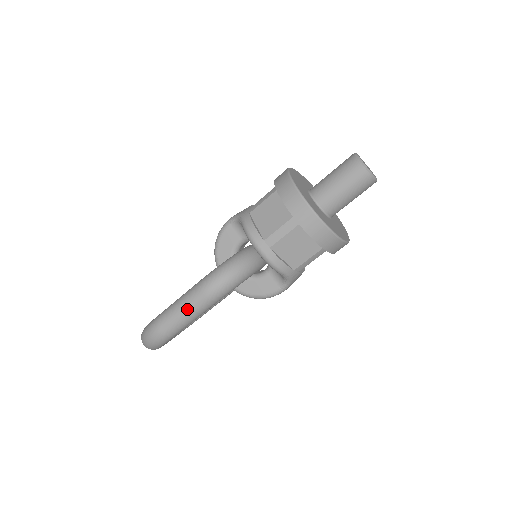
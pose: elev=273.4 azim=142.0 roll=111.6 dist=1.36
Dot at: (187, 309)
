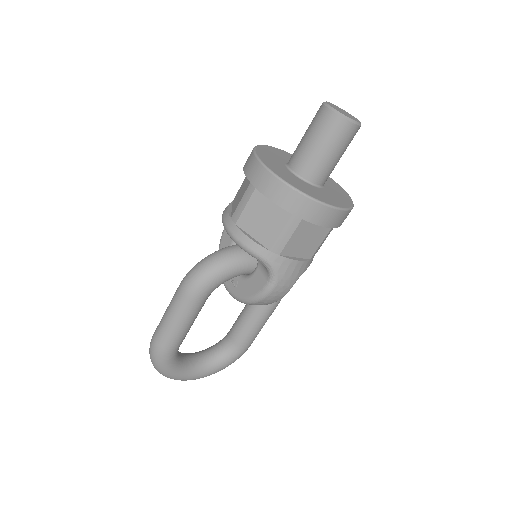
Dot at: (170, 311)
